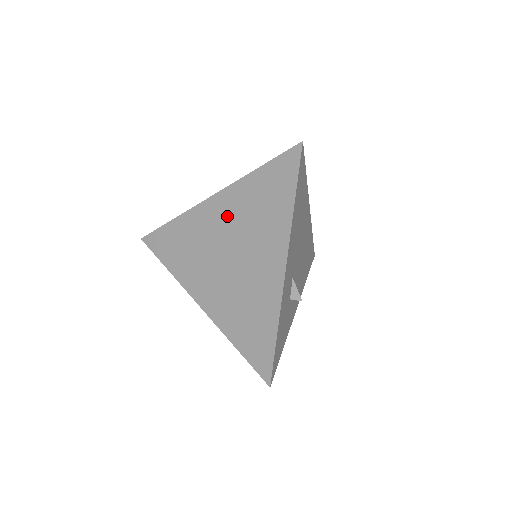
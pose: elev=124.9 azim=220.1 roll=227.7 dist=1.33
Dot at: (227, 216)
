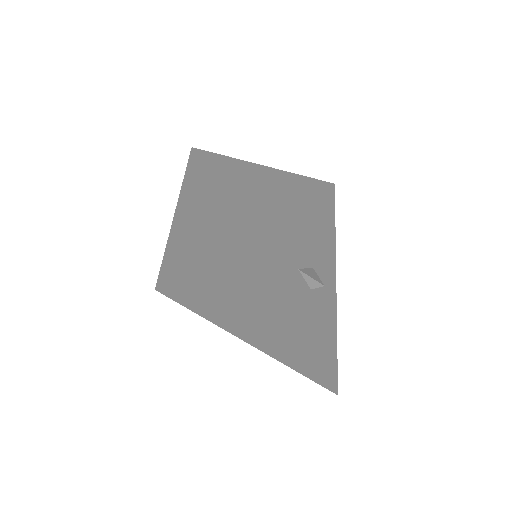
Dot at: (193, 250)
